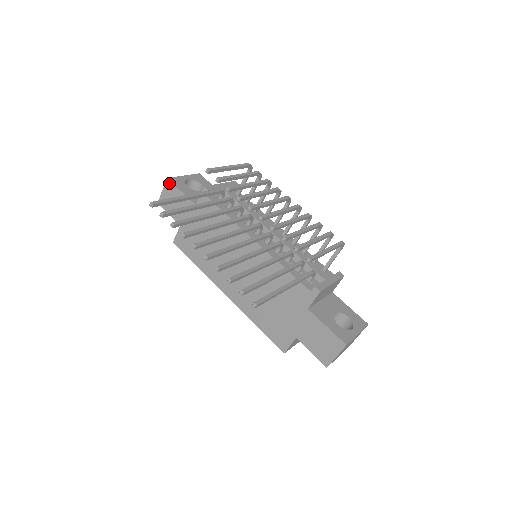
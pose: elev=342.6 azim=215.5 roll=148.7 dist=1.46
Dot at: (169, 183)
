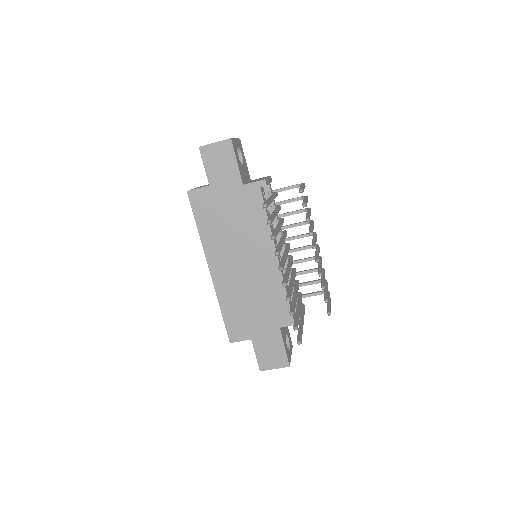
Dot at: (230, 144)
